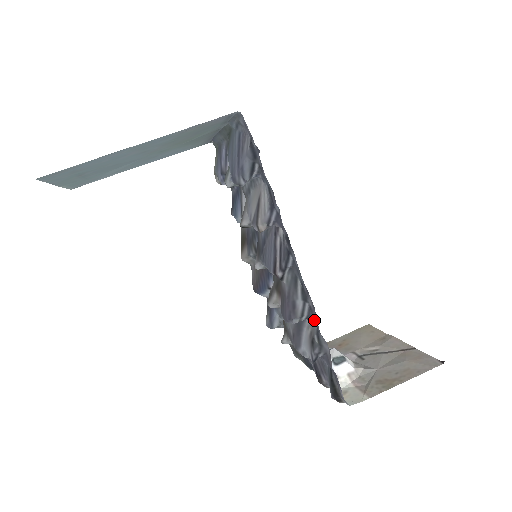
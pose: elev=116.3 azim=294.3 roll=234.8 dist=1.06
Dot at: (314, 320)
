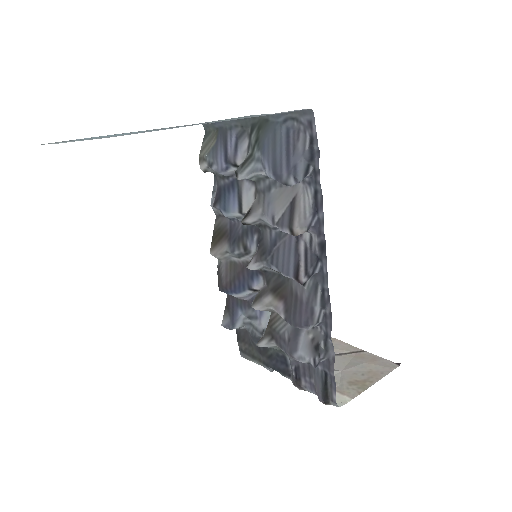
Dot at: (326, 327)
